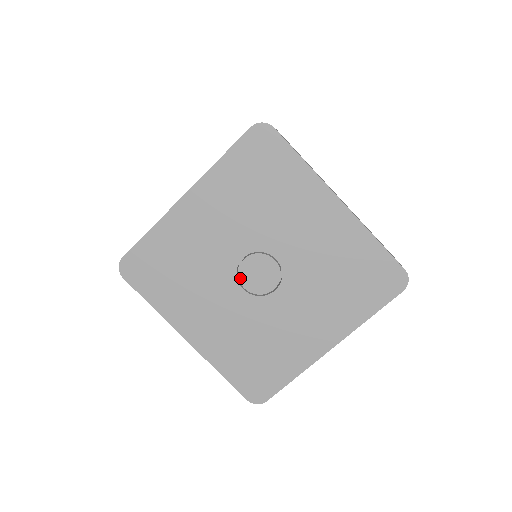
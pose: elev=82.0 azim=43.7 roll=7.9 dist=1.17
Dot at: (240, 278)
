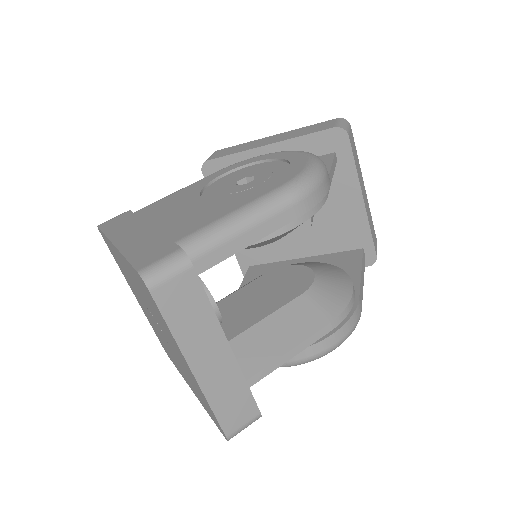
Dot at: (149, 313)
